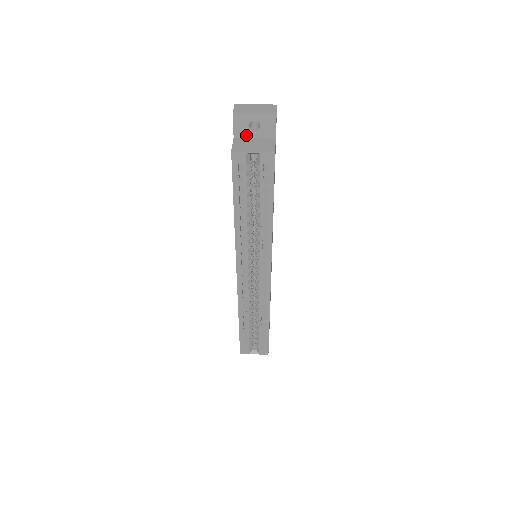
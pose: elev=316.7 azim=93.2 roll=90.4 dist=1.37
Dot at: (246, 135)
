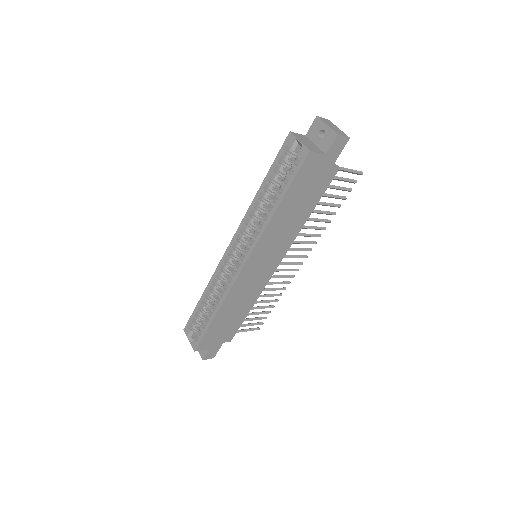
Dot at: (313, 139)
